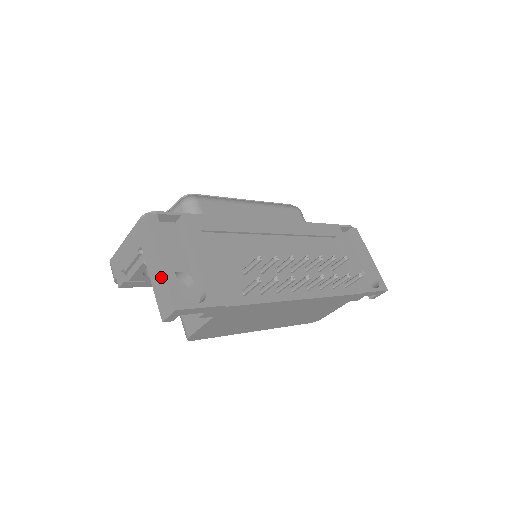
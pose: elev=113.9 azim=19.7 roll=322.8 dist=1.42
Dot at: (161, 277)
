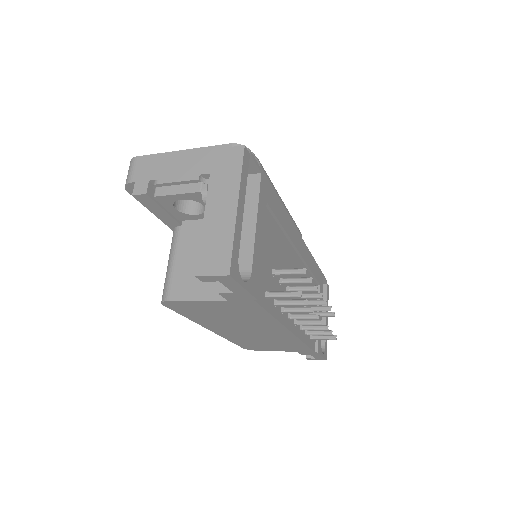
Dot at: (227, 226)
